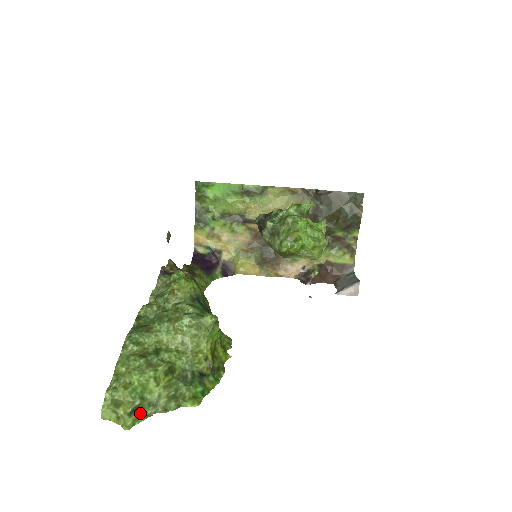
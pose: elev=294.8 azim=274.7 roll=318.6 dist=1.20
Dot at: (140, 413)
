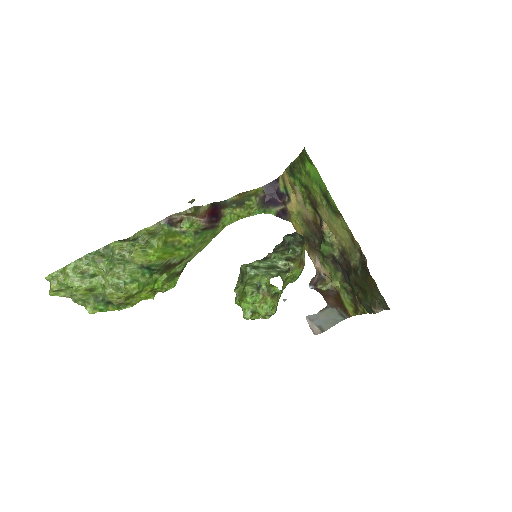
Dot at: (62, 293)
